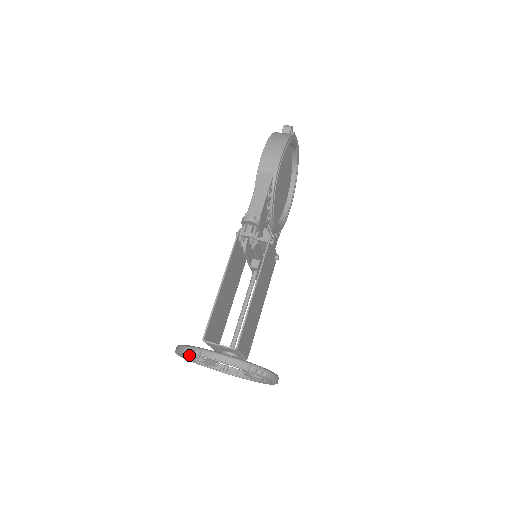
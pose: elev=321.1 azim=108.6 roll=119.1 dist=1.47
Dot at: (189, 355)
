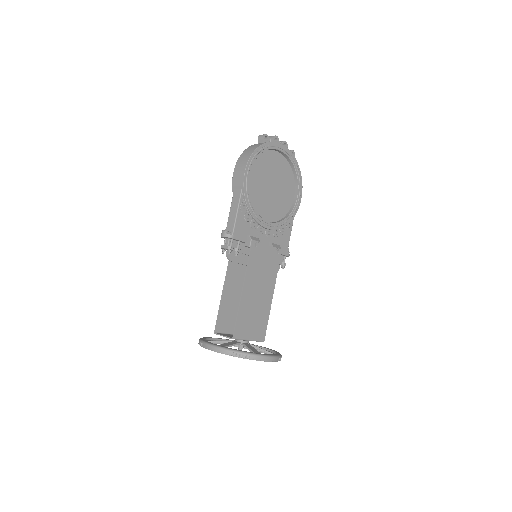
Dot at: occluded
